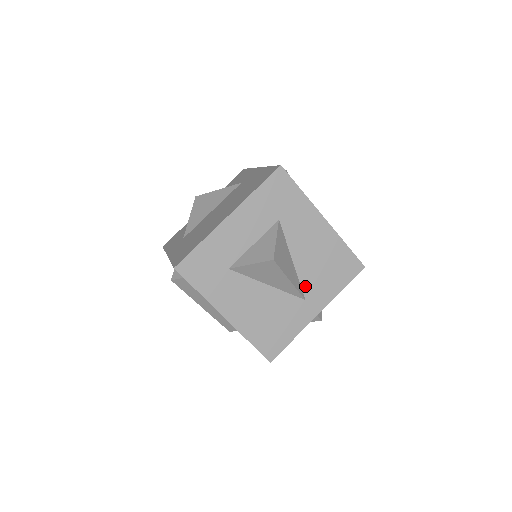
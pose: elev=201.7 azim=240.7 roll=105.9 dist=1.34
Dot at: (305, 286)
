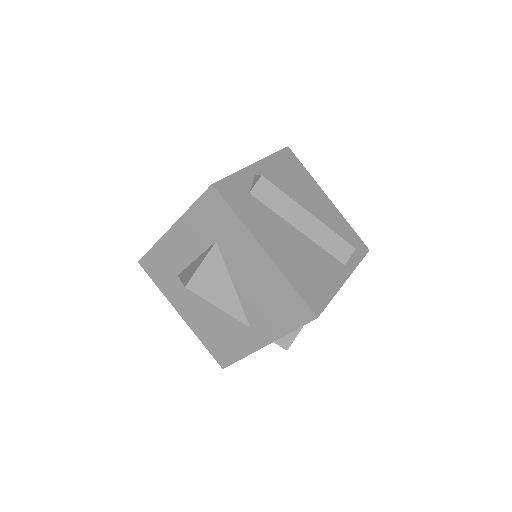
Dot at: (249, 314)
